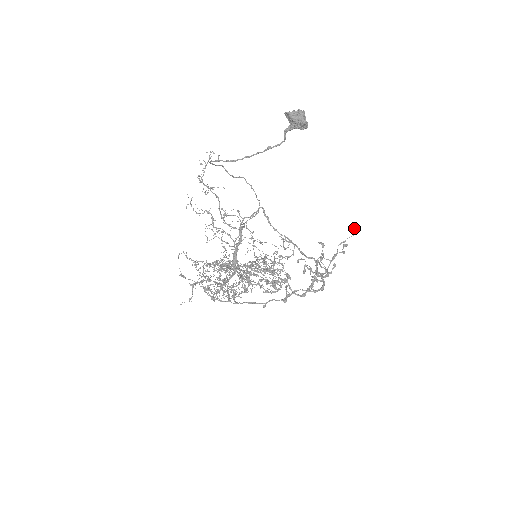
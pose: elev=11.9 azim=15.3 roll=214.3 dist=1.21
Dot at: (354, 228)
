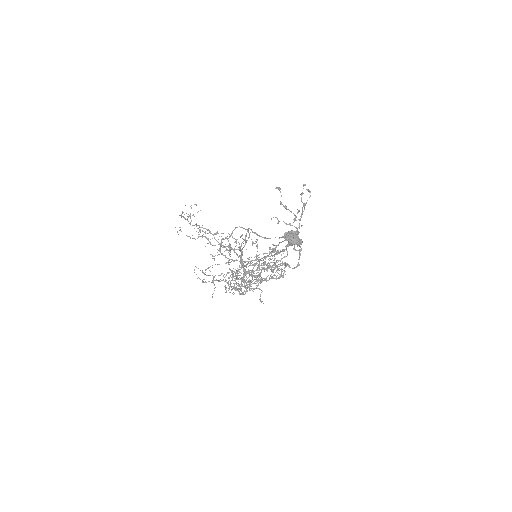
Dot at: (309, 191)
